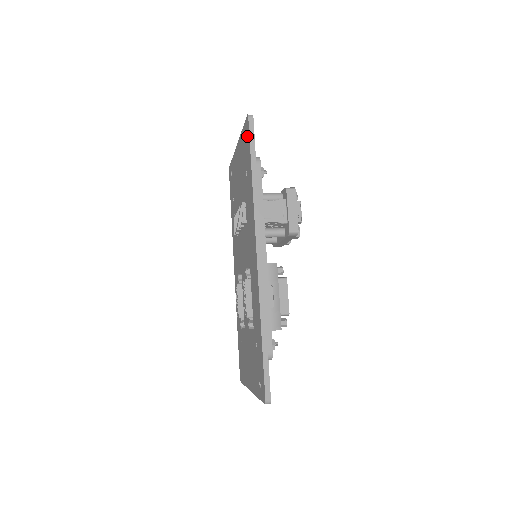
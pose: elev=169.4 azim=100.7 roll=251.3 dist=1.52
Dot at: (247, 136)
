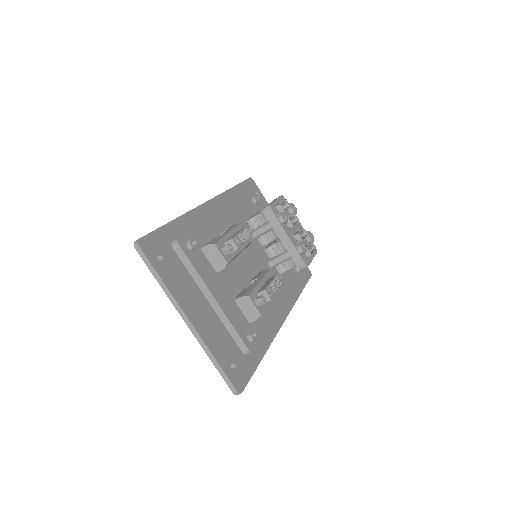
Dot at: occluded
